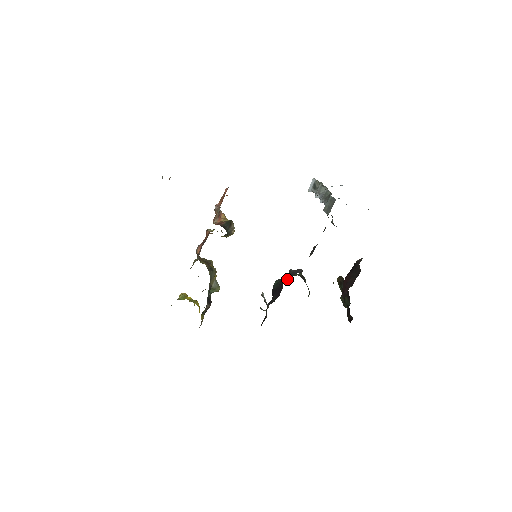
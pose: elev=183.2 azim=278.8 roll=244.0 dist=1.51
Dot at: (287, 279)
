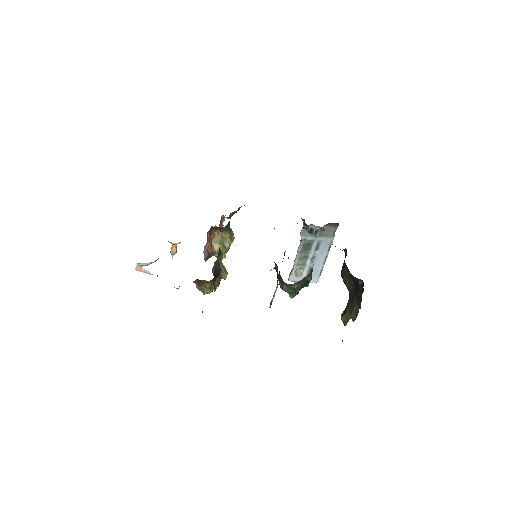
Dot at: occluded
